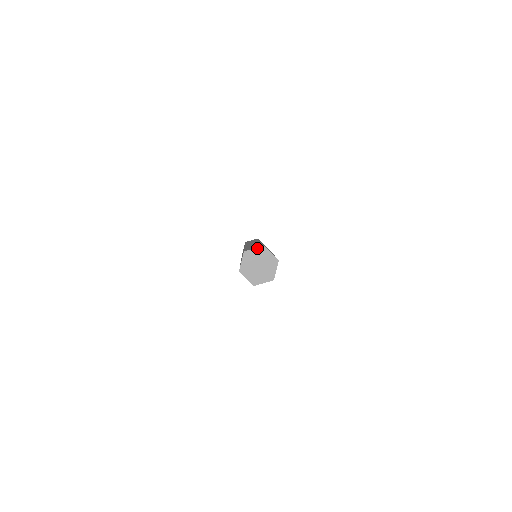
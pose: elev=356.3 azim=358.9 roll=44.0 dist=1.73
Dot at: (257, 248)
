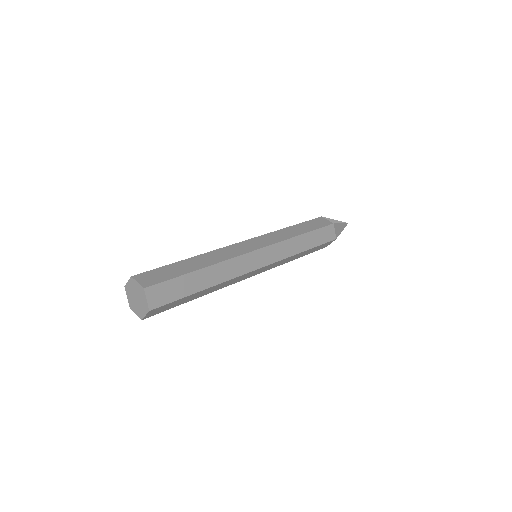
Dot at: (139, 284)
